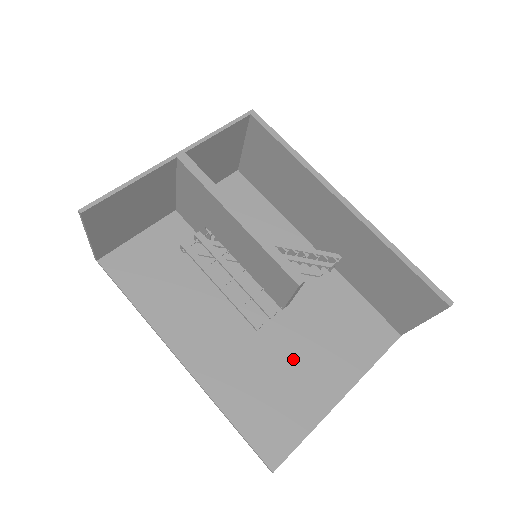
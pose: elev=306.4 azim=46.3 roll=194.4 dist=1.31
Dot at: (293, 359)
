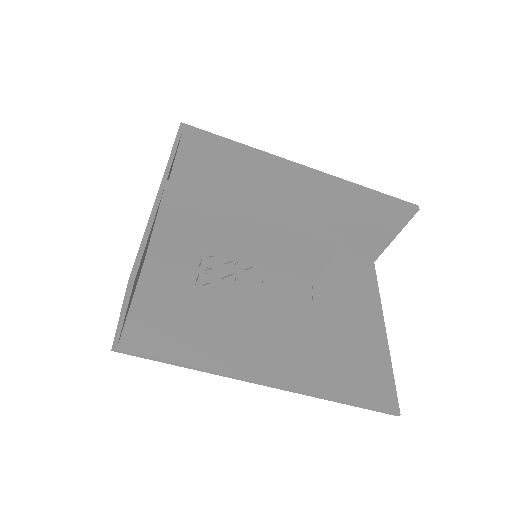
Dot at: (337, 323)
